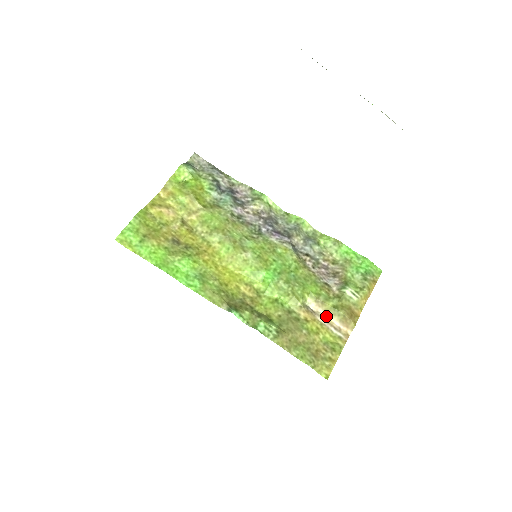
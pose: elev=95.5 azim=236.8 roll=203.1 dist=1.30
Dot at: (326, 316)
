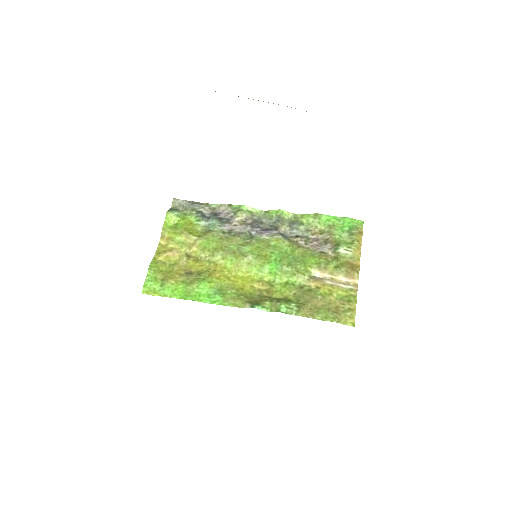
Dot at: (332, 278)
